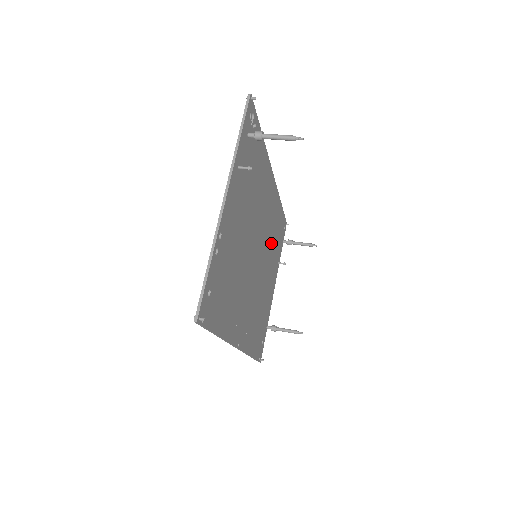
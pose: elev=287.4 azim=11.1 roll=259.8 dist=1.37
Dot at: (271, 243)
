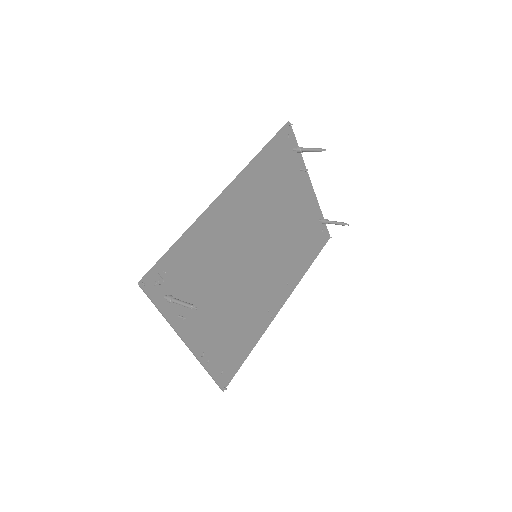
Dot at: (272, 199)
